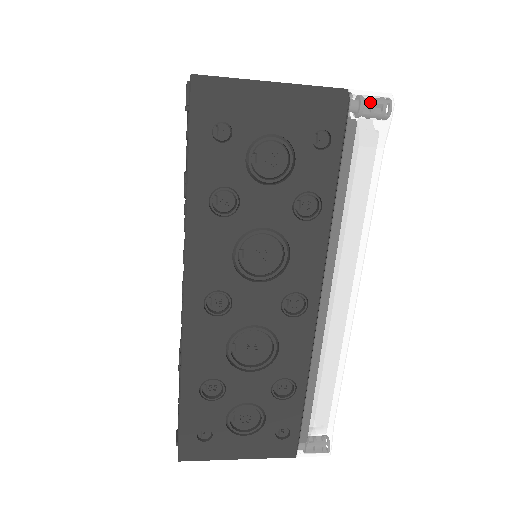
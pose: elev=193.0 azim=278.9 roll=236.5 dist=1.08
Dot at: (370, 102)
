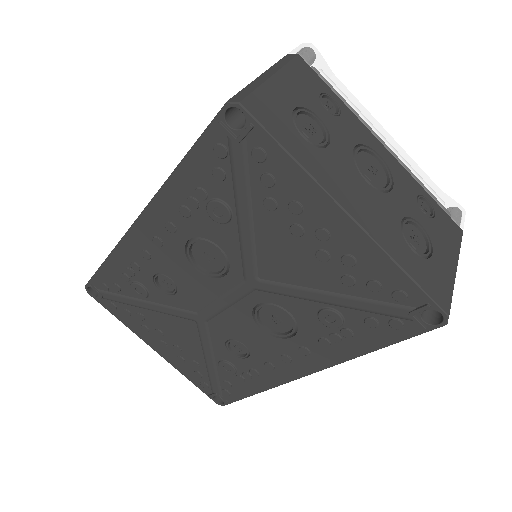
Dot at: occluded
